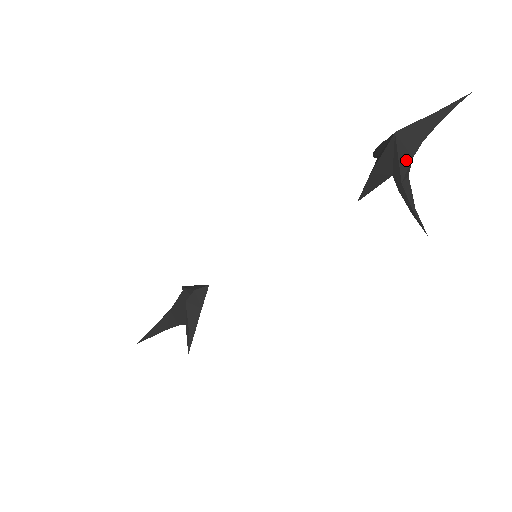
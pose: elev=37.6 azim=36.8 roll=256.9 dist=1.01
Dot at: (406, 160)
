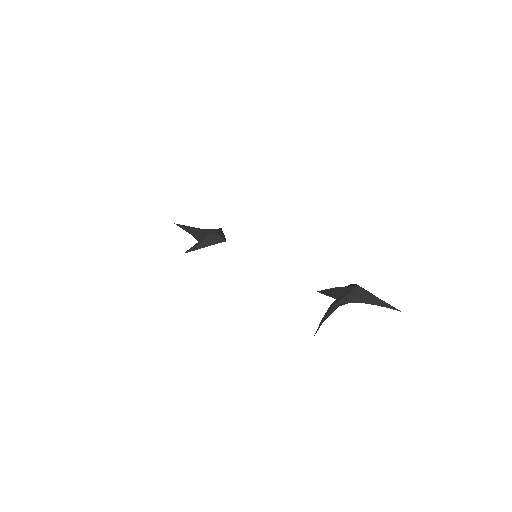
Dot at: (346, 300)
